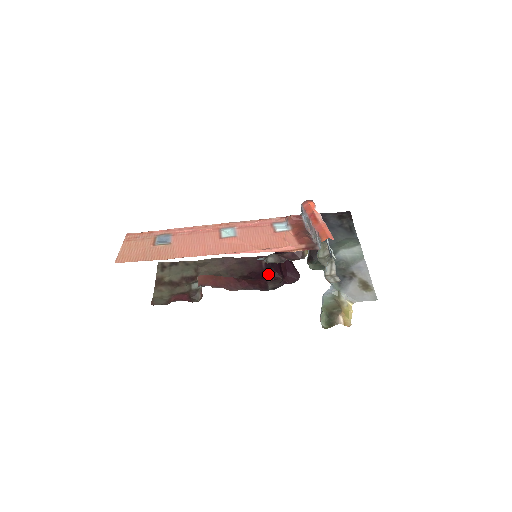
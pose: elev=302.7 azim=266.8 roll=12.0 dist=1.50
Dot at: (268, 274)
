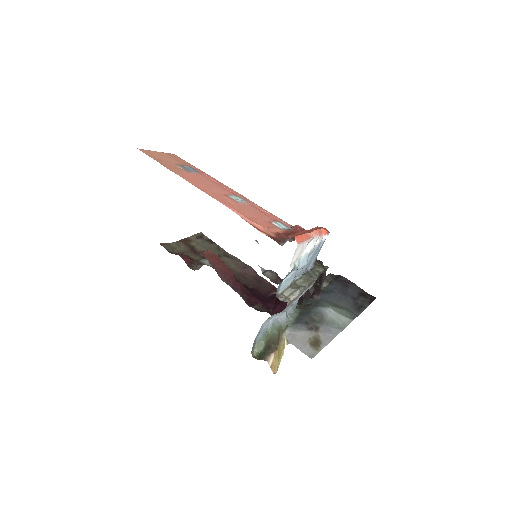
Dot at: (267, 301)
